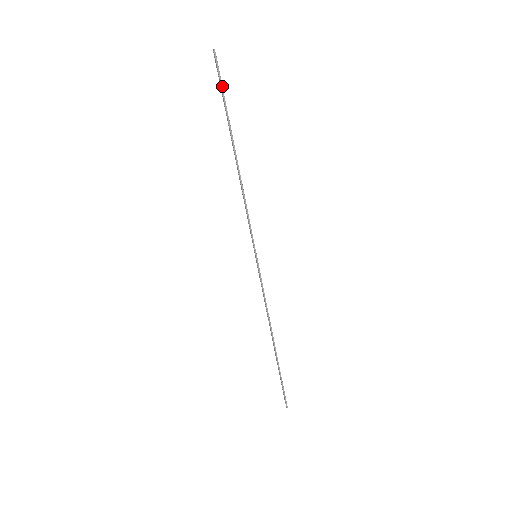
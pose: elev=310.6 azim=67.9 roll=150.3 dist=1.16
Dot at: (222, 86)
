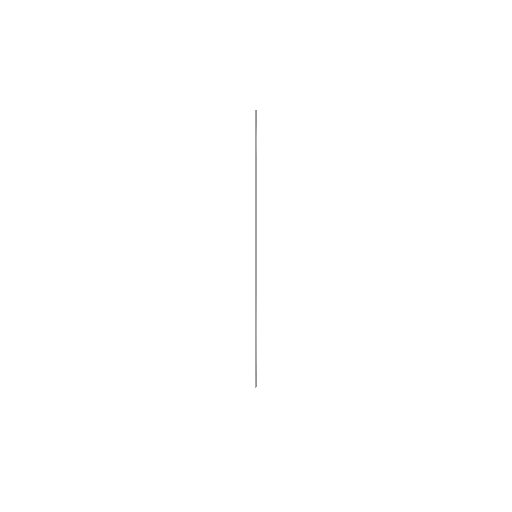
Dot at: (256, 134)
